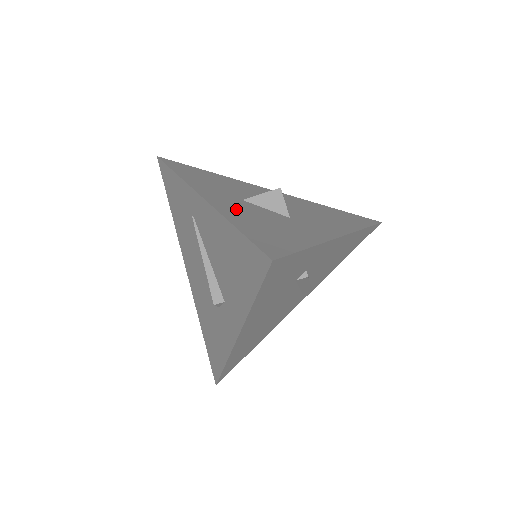
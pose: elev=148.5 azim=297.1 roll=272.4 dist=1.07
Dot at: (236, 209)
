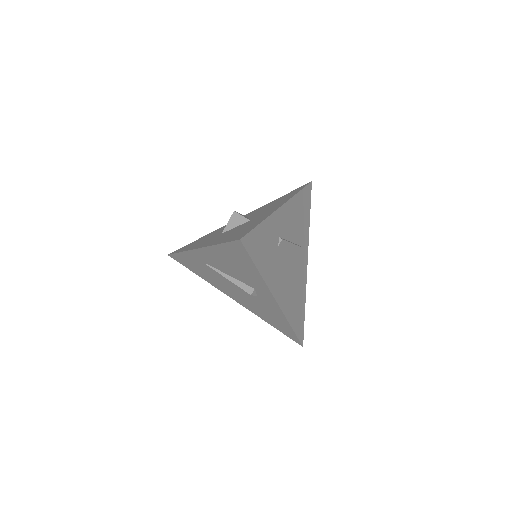
Dot at: (218, 239)
